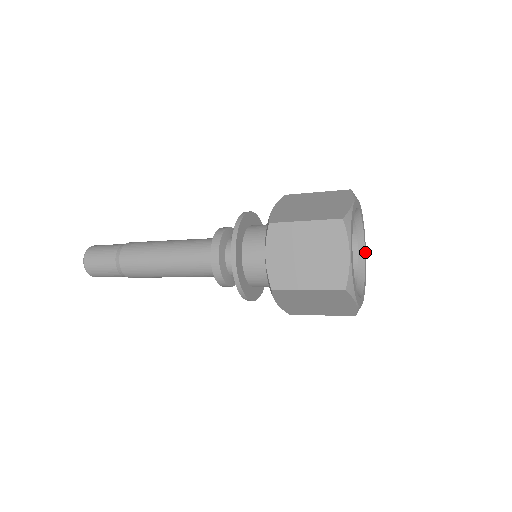
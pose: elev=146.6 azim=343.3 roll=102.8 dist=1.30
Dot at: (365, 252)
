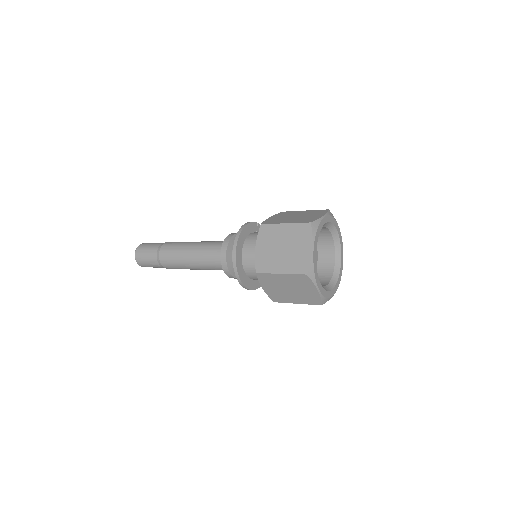
Dot at: (338, 230)
